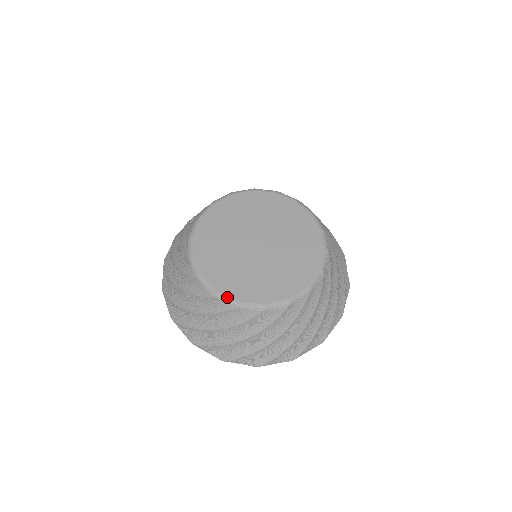
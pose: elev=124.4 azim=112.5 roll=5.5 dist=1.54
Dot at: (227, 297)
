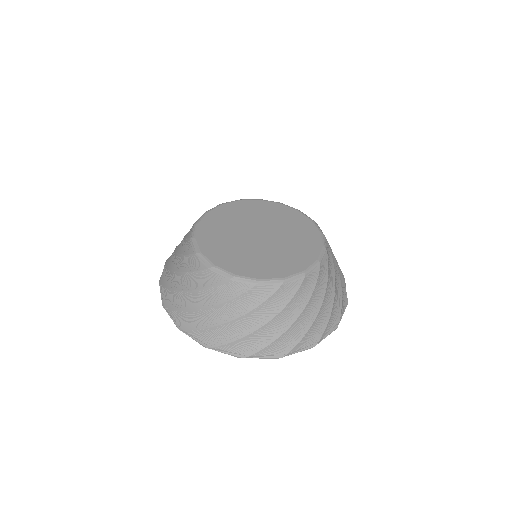
Dot at: (222, 269)
